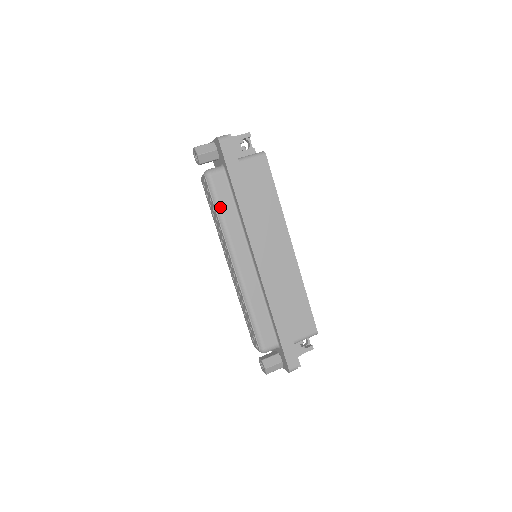
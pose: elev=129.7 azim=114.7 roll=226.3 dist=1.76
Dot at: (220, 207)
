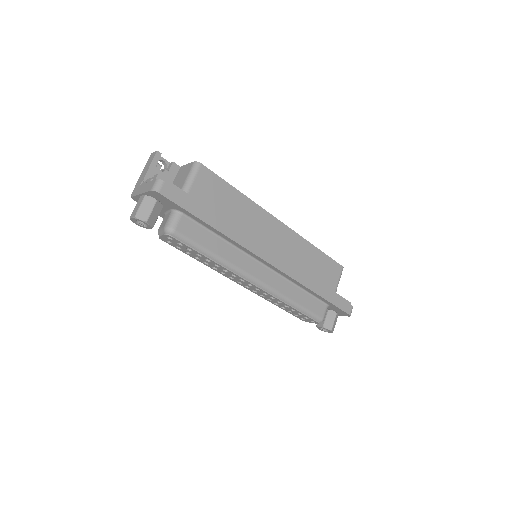
Dot at: (206, 249)
